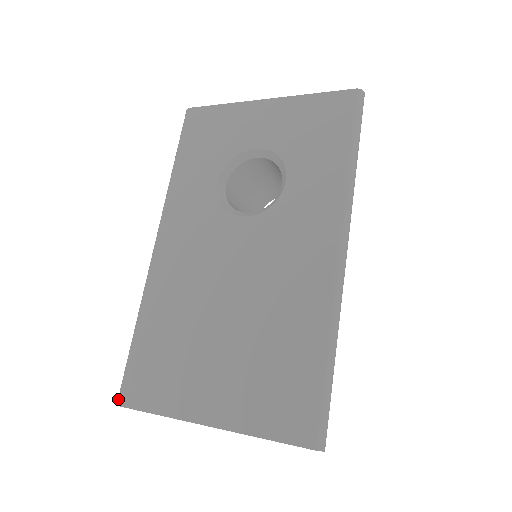
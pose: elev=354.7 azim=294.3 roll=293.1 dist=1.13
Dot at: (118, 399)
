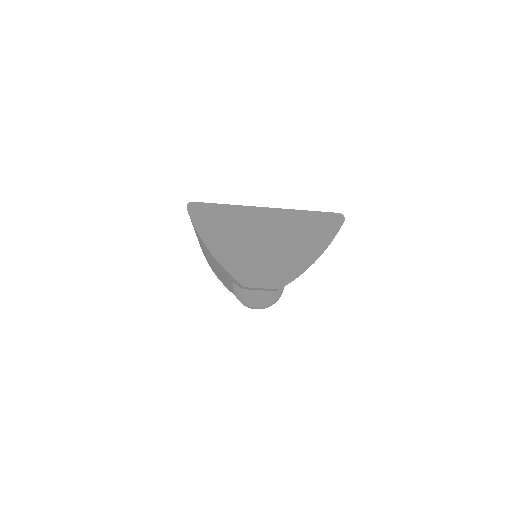
Dot at: (190, 203)
